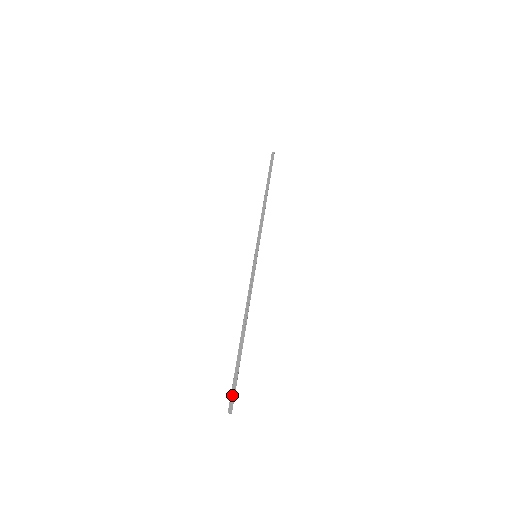
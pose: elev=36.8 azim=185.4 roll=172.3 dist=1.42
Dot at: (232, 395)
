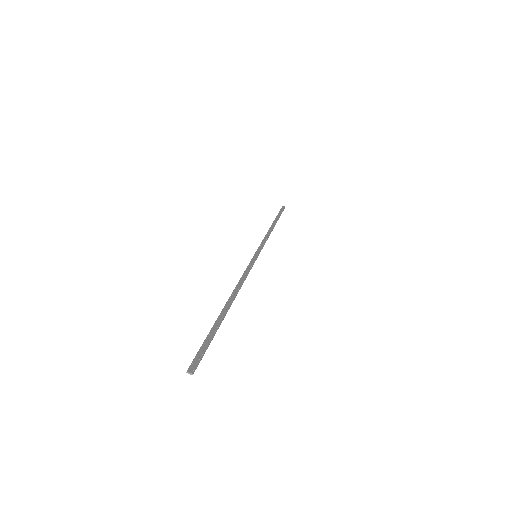
Dot at: (199, 354)
